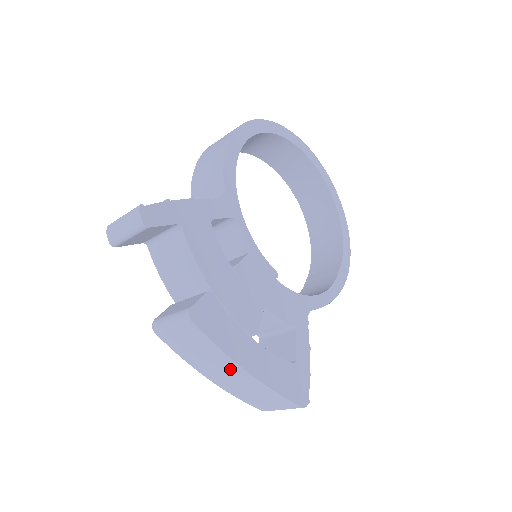
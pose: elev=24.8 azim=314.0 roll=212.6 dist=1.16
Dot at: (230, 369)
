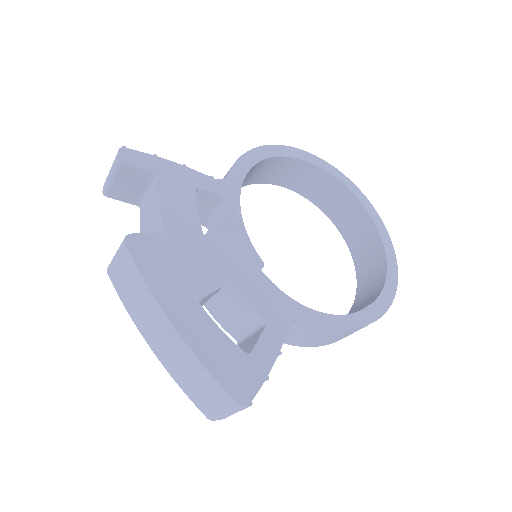
Dot at: (158, 319)
